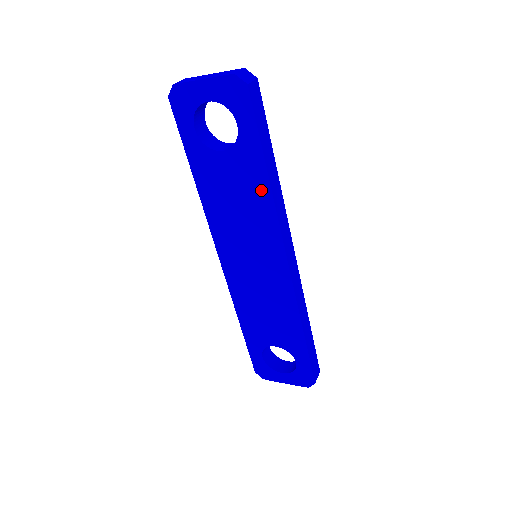
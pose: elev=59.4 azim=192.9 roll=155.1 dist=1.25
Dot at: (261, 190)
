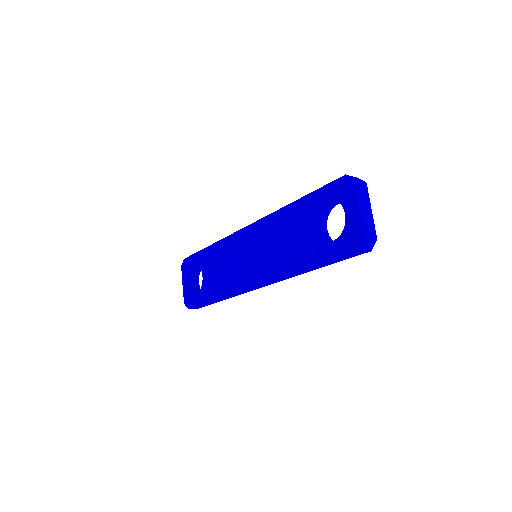
Dot at: (294, 263)
